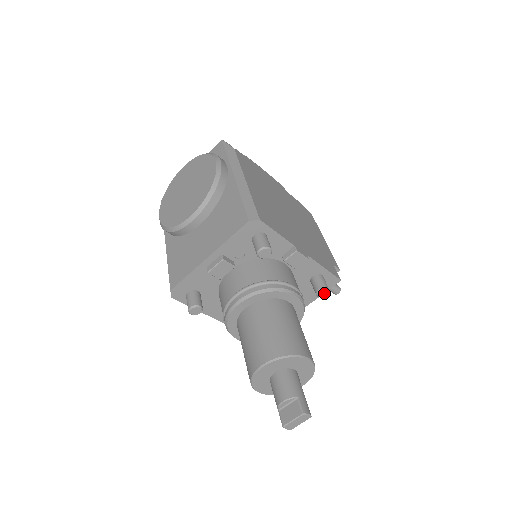
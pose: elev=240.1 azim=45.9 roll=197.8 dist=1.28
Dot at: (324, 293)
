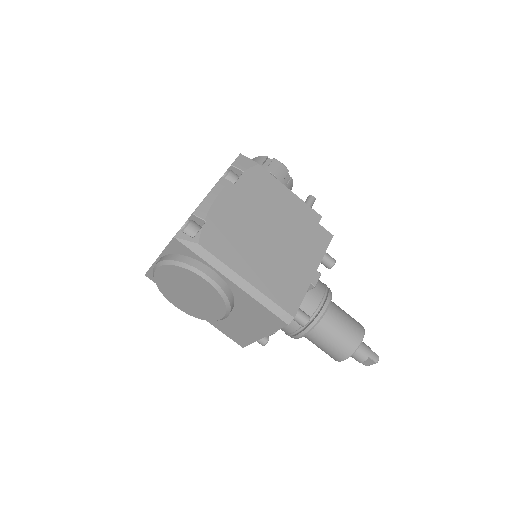
Dot at: (333, 264)
